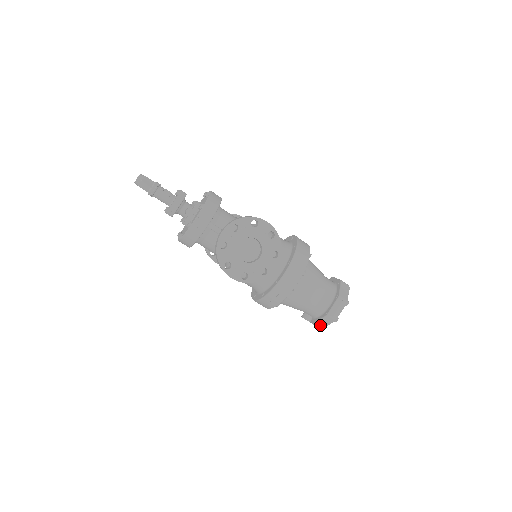
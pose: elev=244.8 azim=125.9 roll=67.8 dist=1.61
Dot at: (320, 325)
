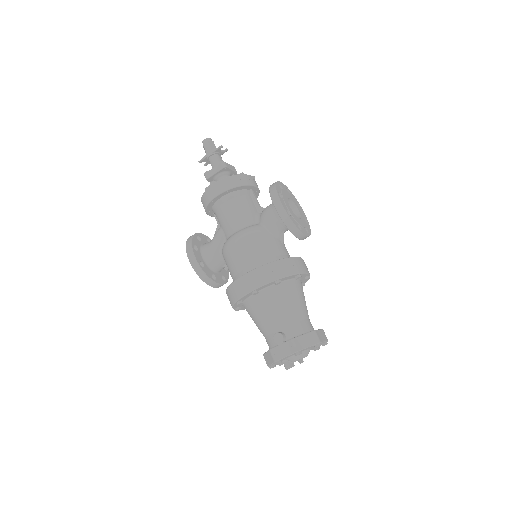
Dot at: (300, 343)
